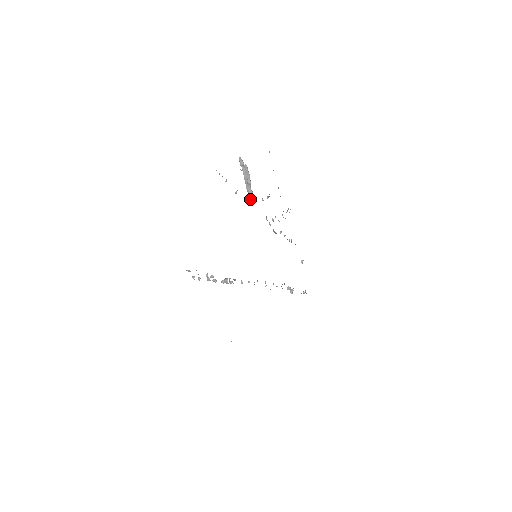
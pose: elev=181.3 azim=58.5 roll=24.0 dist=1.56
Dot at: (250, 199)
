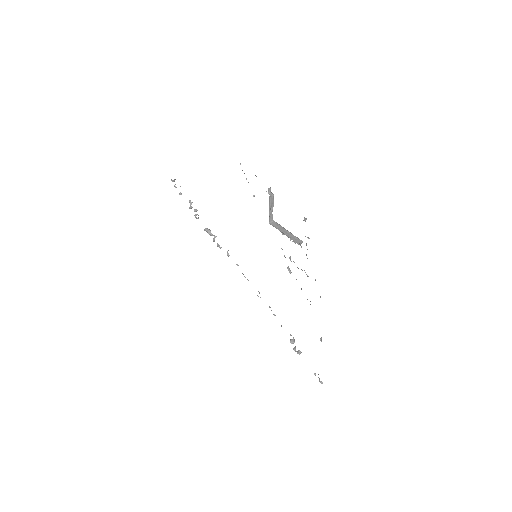
Dot at: (269, 223)
